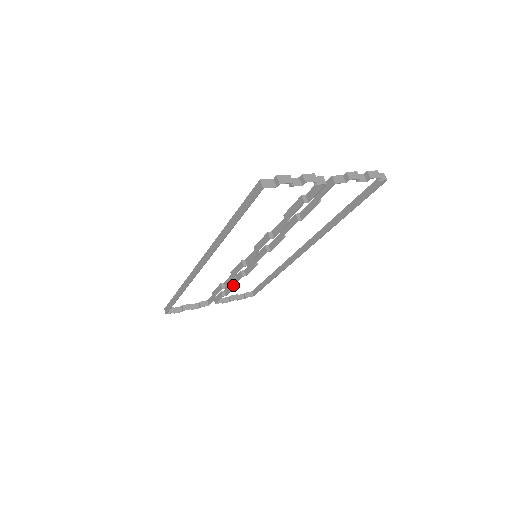
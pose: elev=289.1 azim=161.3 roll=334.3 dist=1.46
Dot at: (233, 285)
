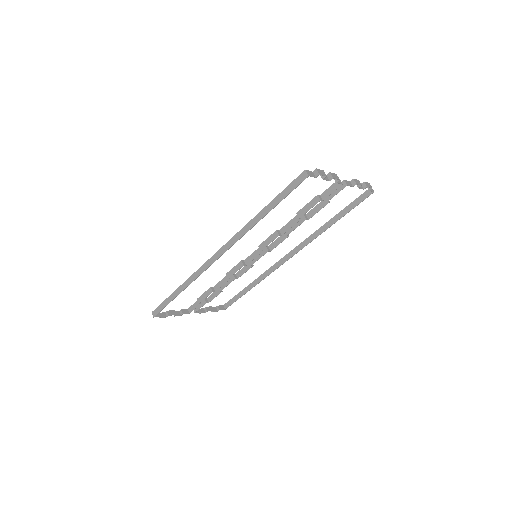
Dot at: (222, 289)
